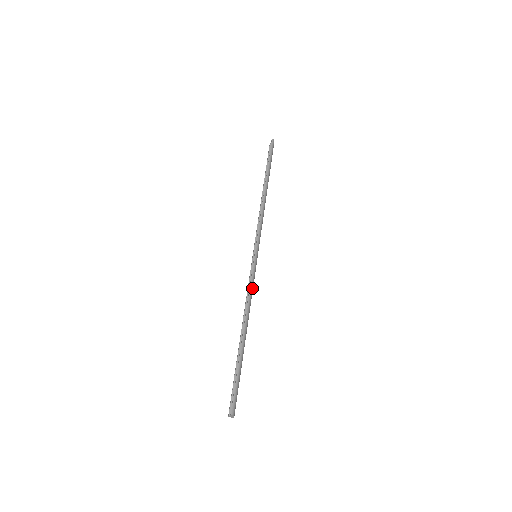
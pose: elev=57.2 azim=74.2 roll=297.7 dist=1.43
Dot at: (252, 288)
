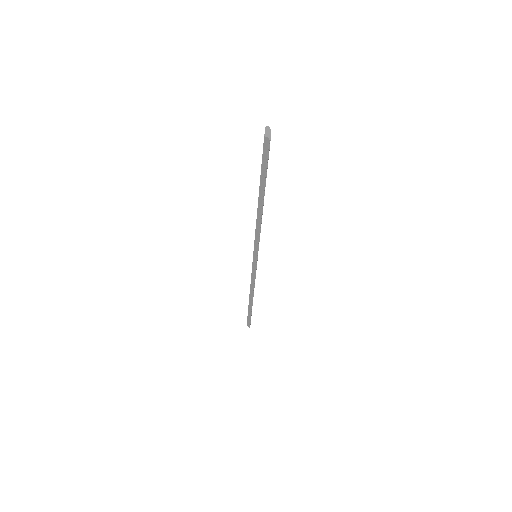
Dot at: occluded
